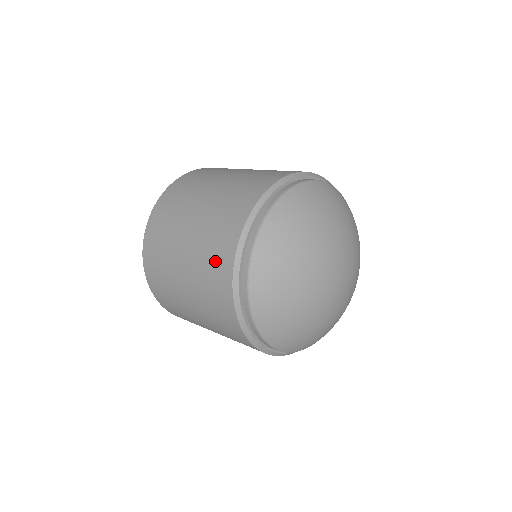
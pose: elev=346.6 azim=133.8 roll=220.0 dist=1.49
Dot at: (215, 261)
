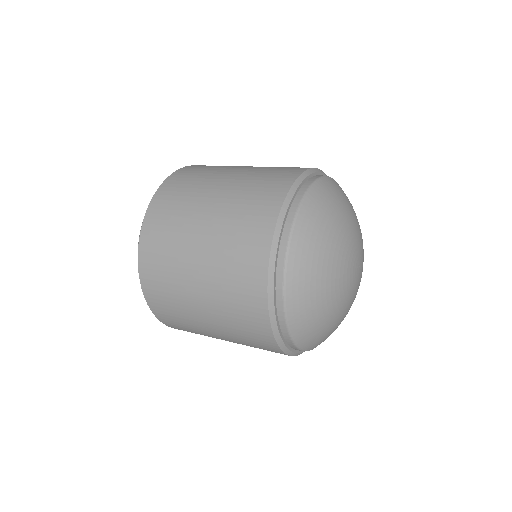
Dot at: (244, 308)
